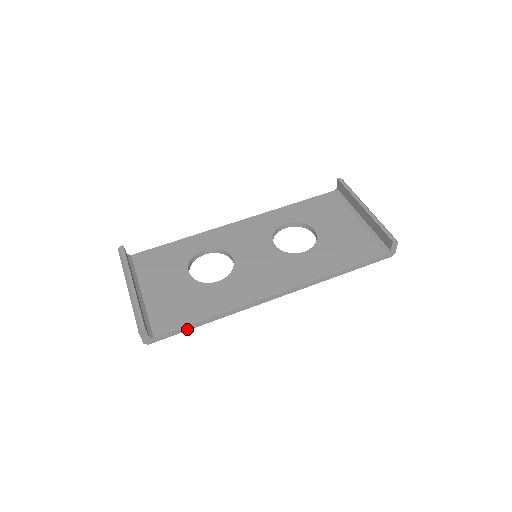
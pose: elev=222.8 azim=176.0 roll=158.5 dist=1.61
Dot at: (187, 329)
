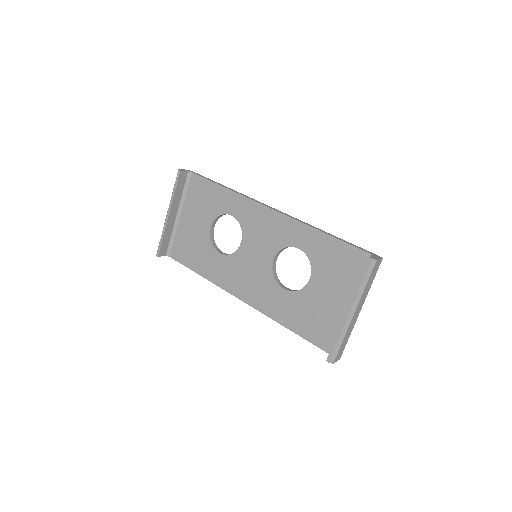
Dot at: occluded
